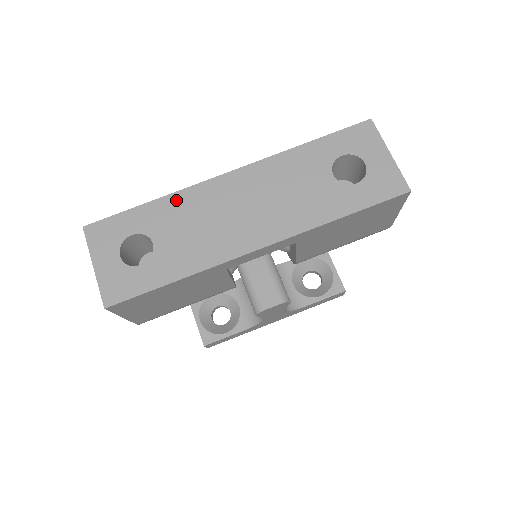
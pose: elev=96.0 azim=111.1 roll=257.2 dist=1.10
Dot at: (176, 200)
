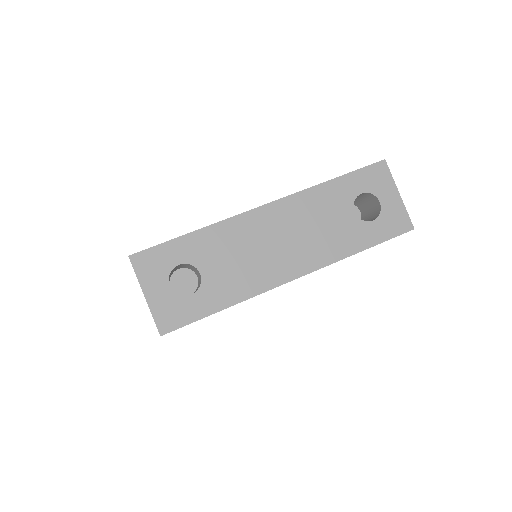
Dot at: (218, 231)
